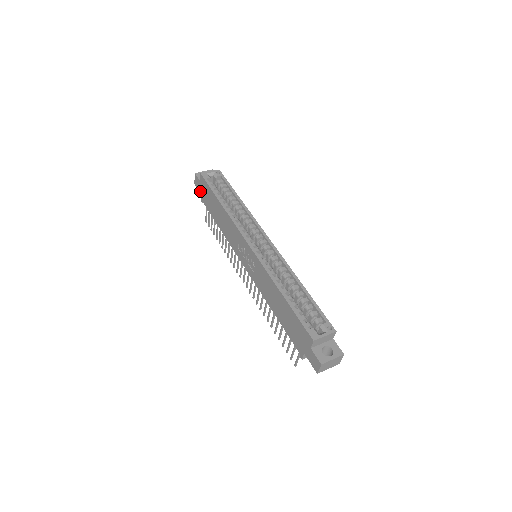
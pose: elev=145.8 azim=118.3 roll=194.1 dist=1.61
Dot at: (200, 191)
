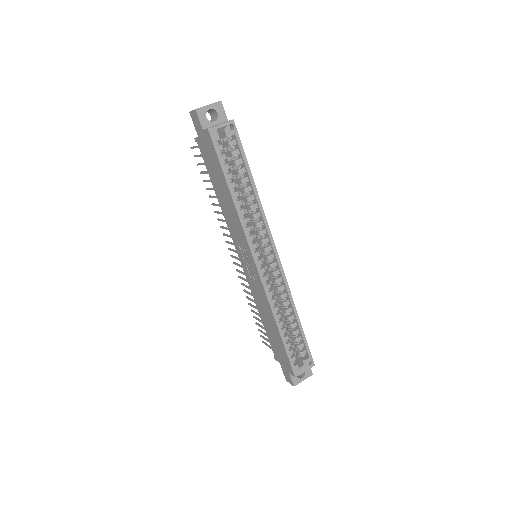
Dot at: (198, 133)
